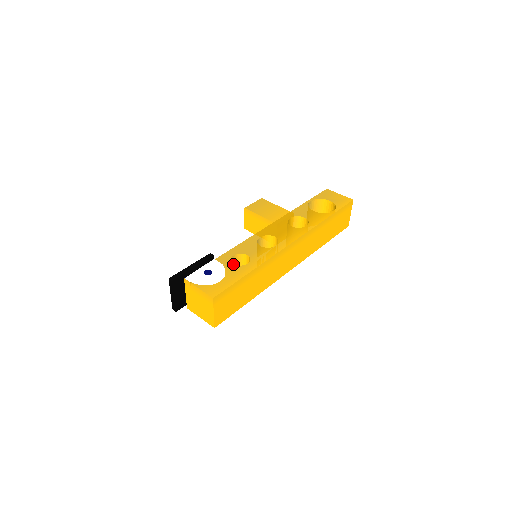
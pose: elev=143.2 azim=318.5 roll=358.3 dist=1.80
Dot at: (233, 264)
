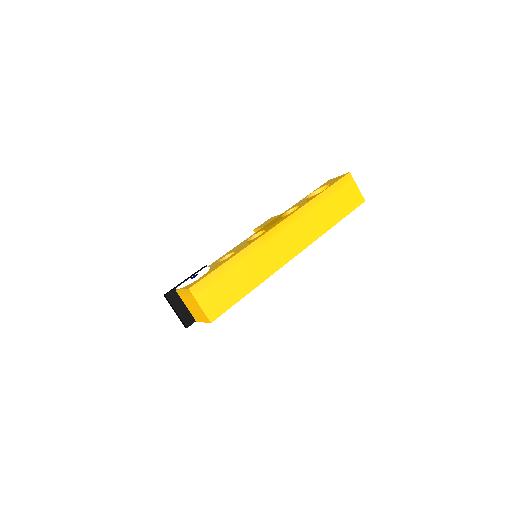
Dot at: (218, 262)
